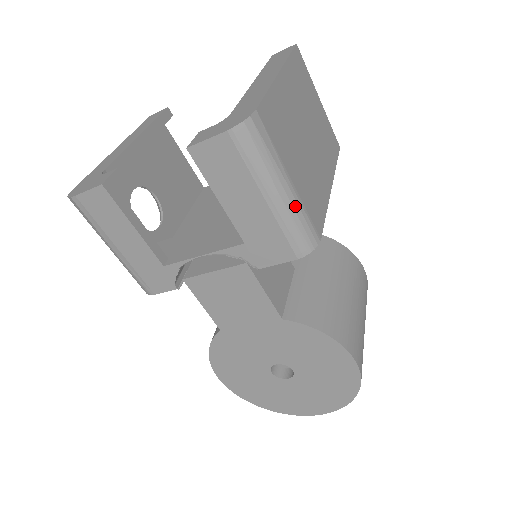
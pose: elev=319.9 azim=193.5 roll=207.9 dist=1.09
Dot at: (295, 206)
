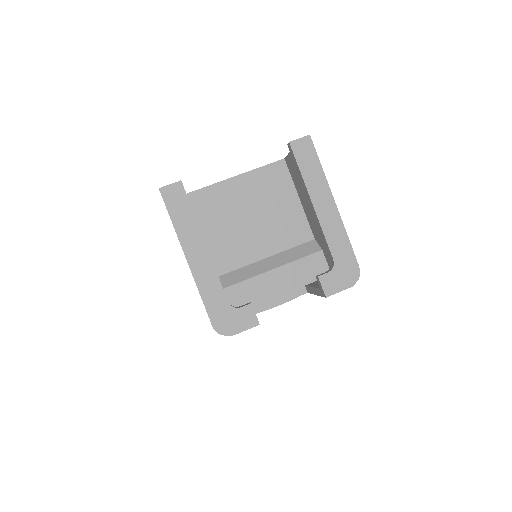
Dot at: occluded
